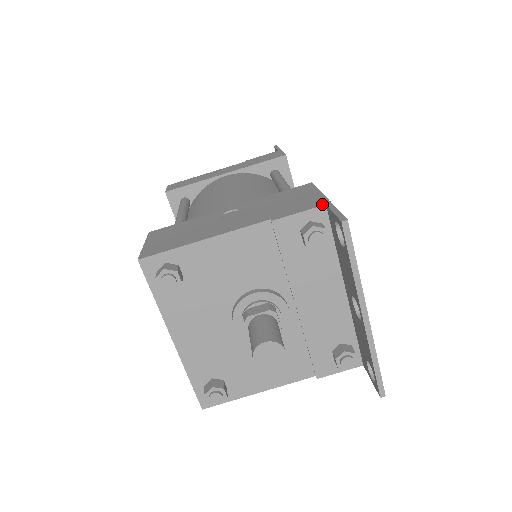
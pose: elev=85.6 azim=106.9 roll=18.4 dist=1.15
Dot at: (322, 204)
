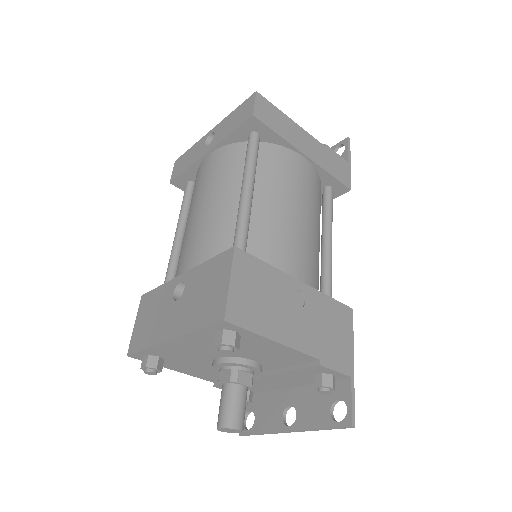
Dot at: (350, 374)
